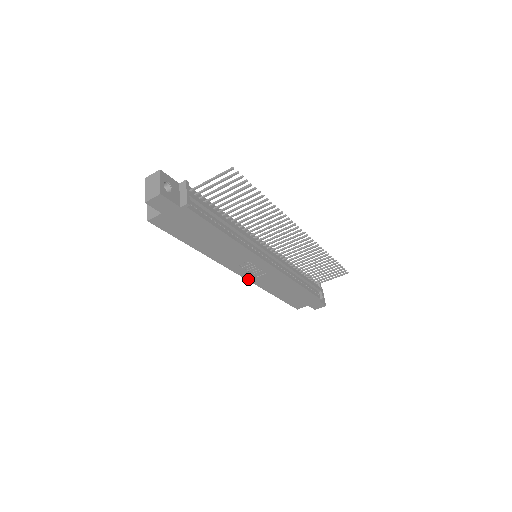
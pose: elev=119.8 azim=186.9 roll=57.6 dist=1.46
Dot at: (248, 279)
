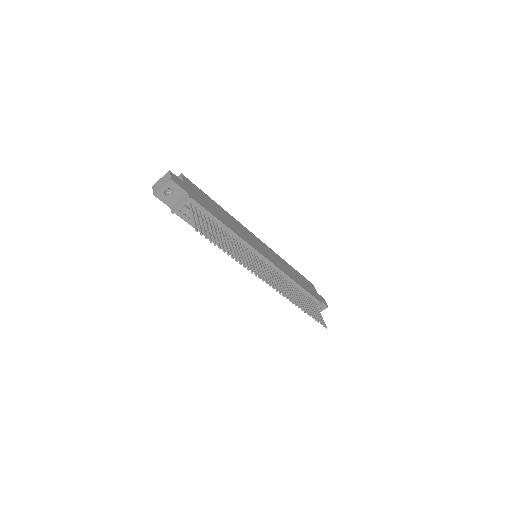
Dot at: occluded
